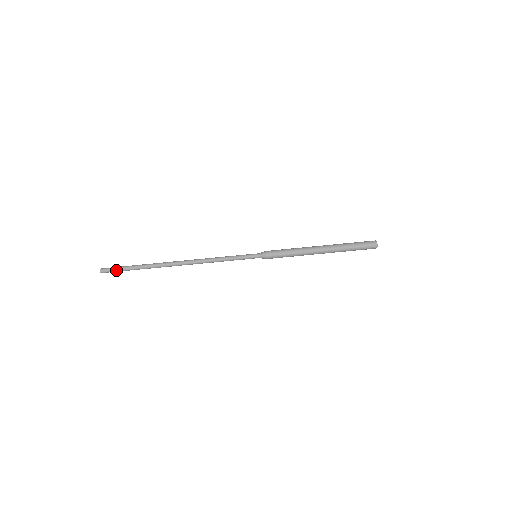
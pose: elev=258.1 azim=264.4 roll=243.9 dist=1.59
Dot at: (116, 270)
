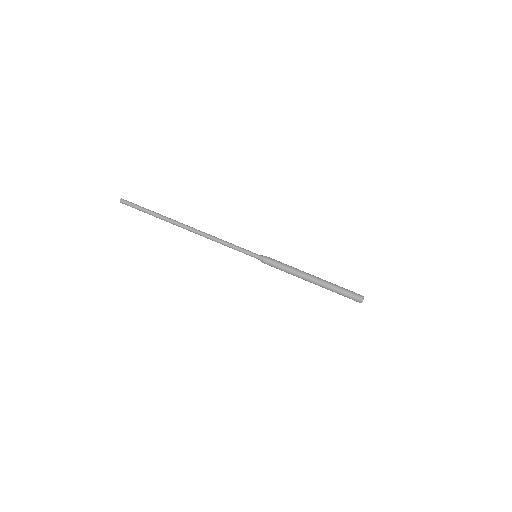
Dot at: (135, 204)
